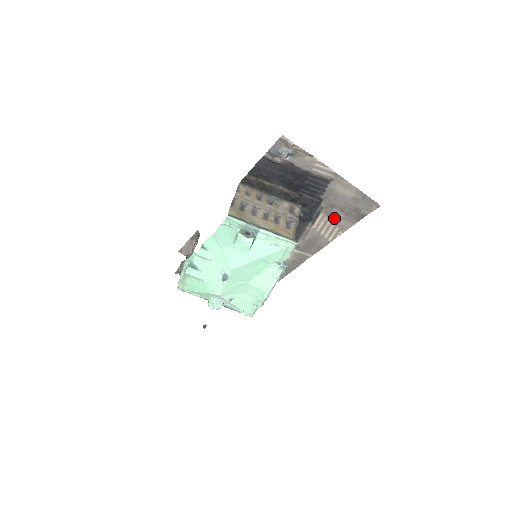
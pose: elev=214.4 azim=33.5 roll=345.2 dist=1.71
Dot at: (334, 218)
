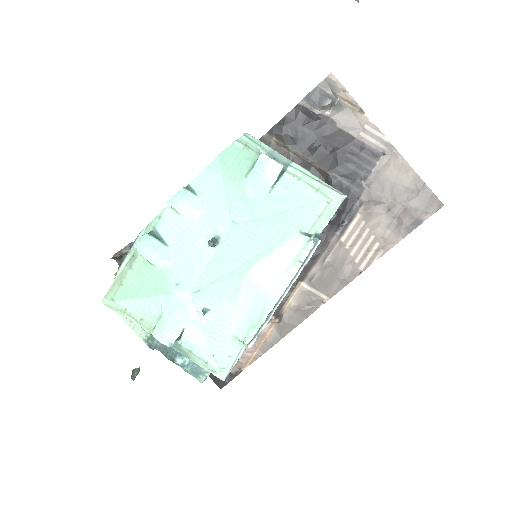
Dot at: (375, 225)
